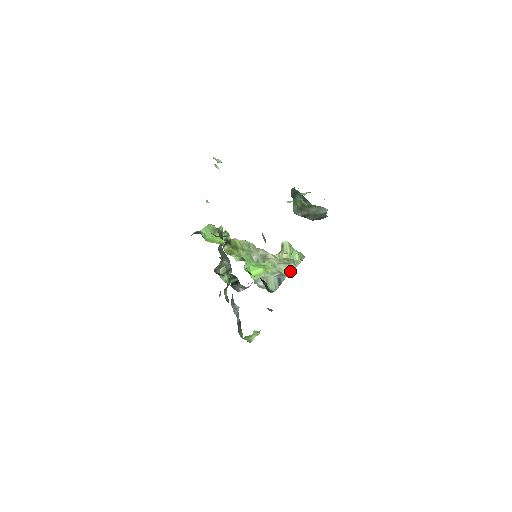
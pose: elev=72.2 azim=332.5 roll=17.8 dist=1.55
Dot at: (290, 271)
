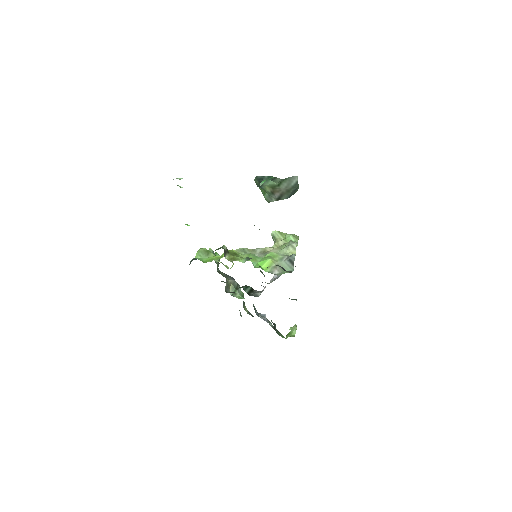
Dot at: (294, 250)
